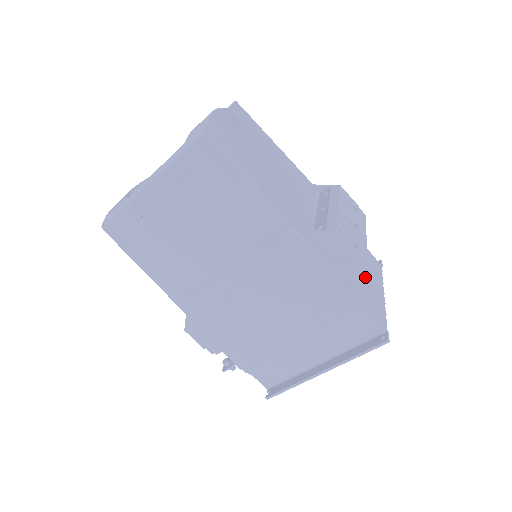
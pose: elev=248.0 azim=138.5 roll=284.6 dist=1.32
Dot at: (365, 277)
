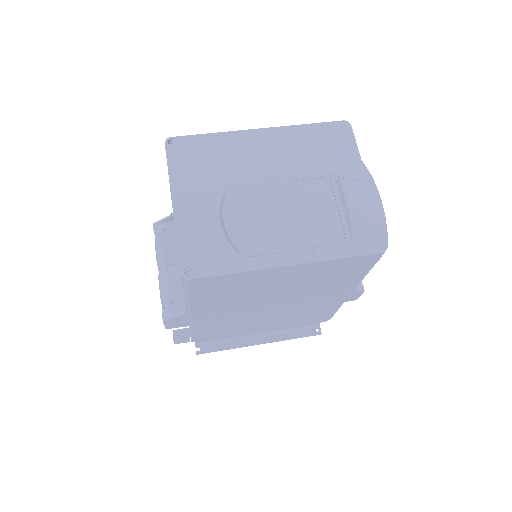
Dot at: occluded
